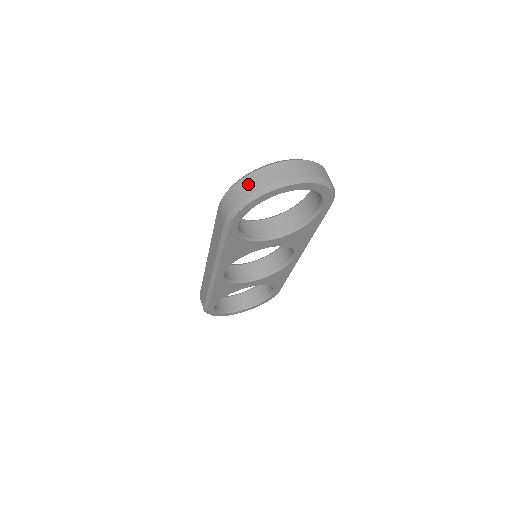
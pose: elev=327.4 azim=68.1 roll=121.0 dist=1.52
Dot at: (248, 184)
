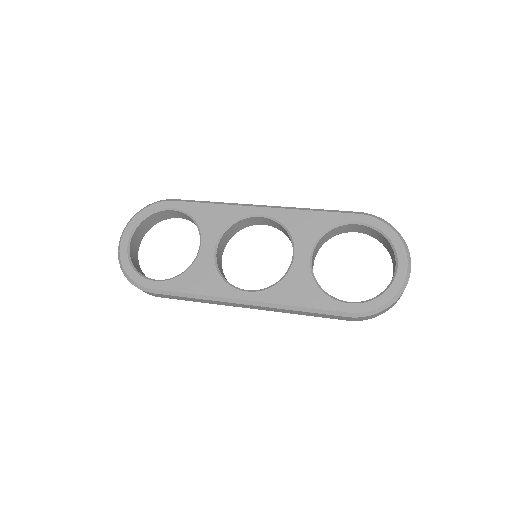
Dot at: occluded
